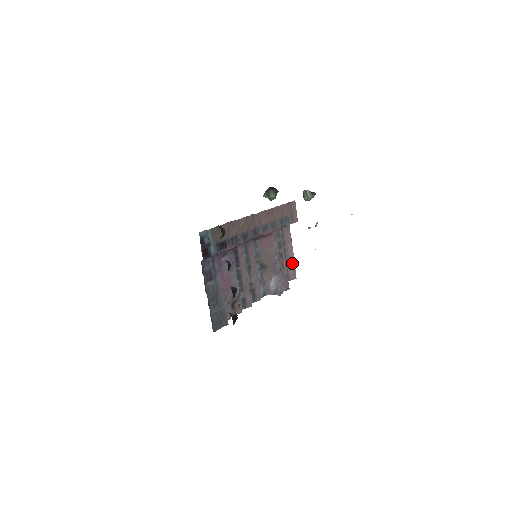
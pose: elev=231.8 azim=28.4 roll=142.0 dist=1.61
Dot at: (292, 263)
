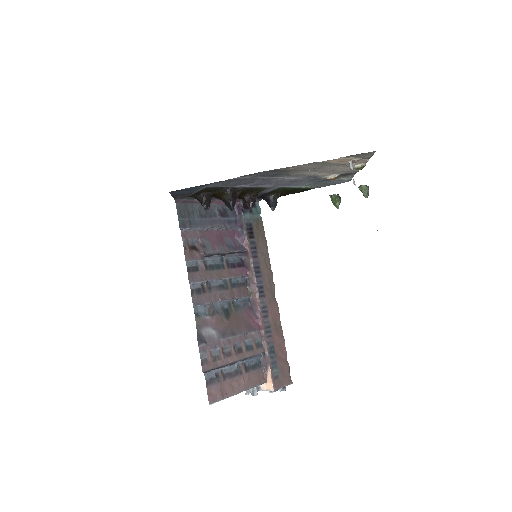
Dot at: (226, 392)
